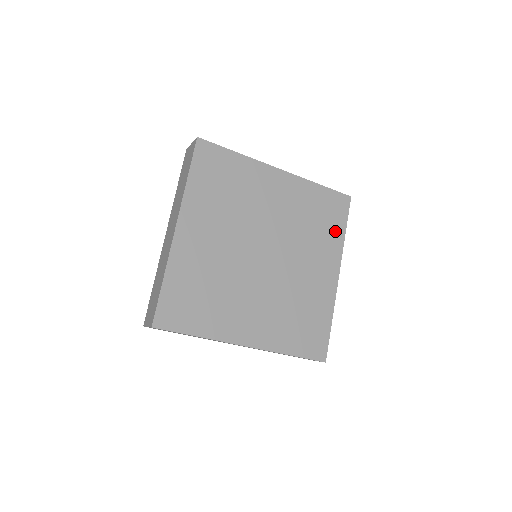
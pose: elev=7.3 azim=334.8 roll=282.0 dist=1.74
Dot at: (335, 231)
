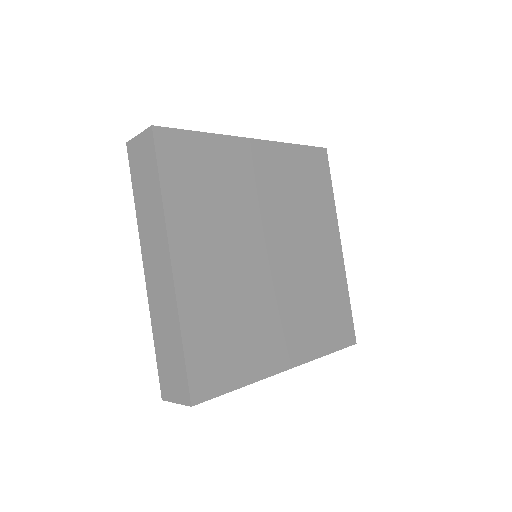
Dot at: (324, 195)
